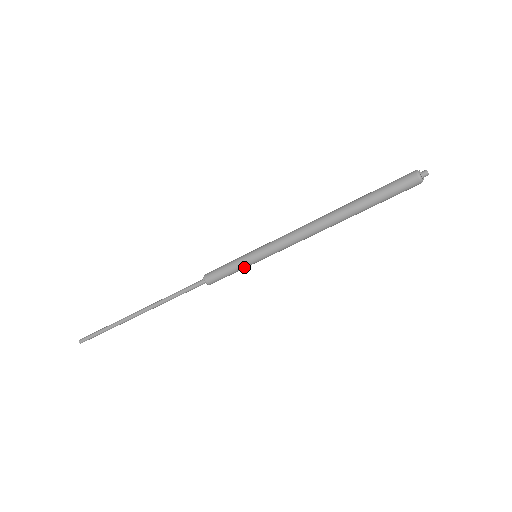
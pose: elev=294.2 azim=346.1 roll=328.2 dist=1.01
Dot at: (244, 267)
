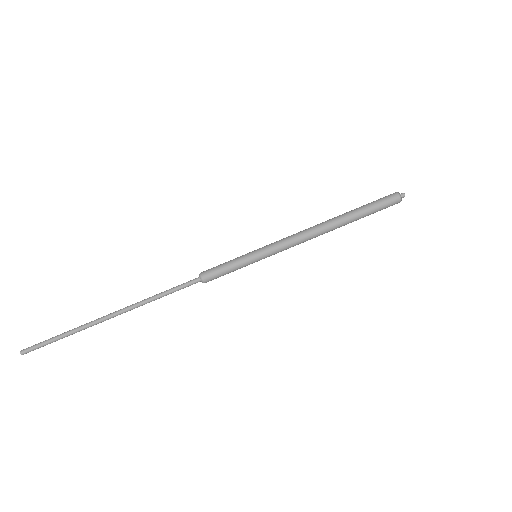
Dot at: (243, 263)
